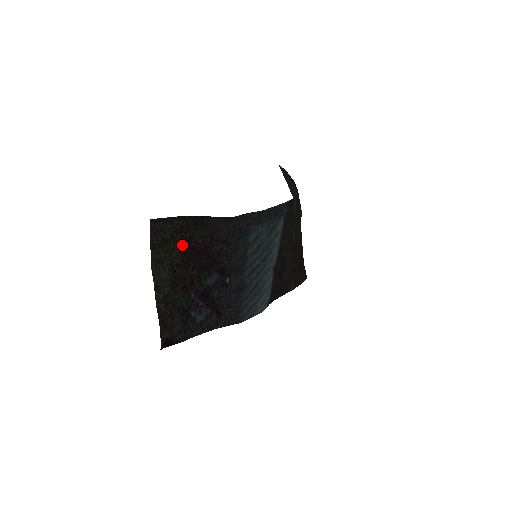
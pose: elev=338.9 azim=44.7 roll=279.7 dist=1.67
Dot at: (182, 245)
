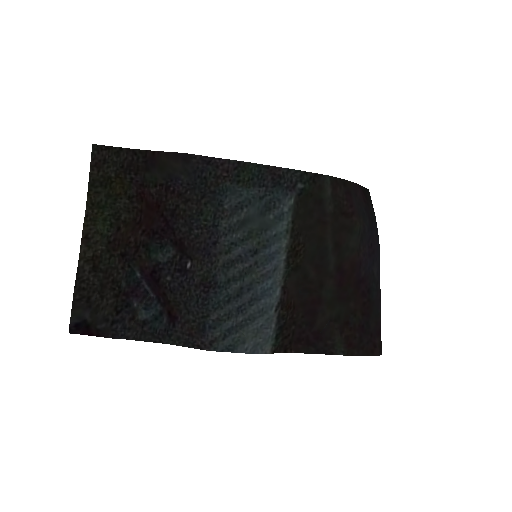
Dot at: (133, 194)
